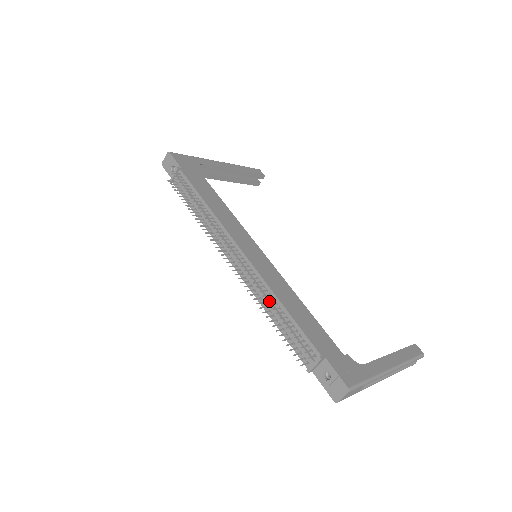
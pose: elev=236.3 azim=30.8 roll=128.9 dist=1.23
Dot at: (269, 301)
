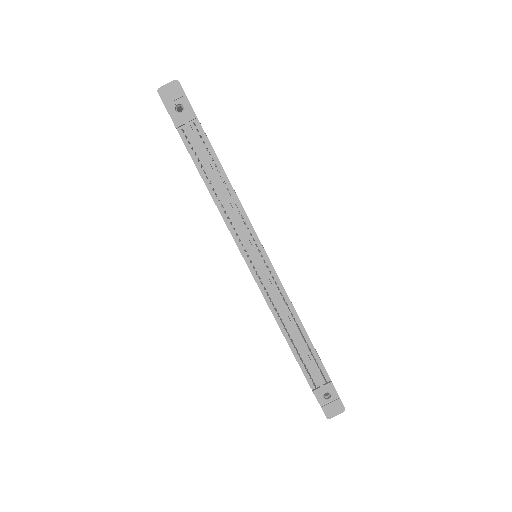
Dot at: (290, 320)
